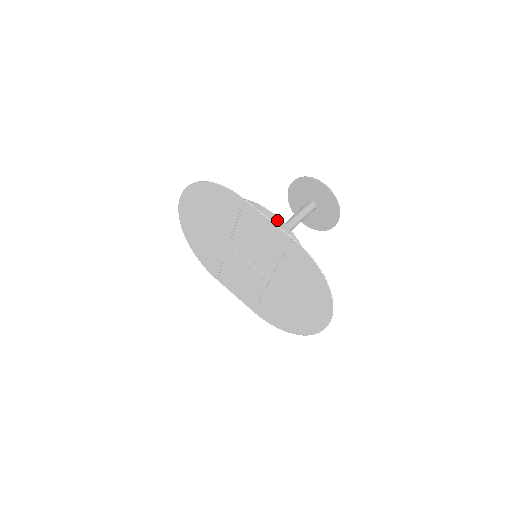
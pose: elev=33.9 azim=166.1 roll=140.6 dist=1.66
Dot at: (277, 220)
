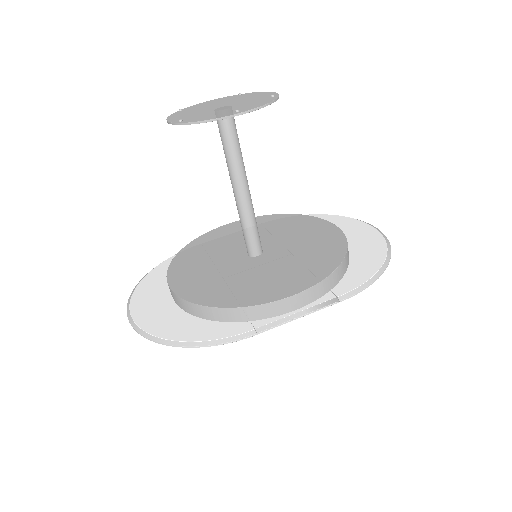
Dot at: (300, 298)
